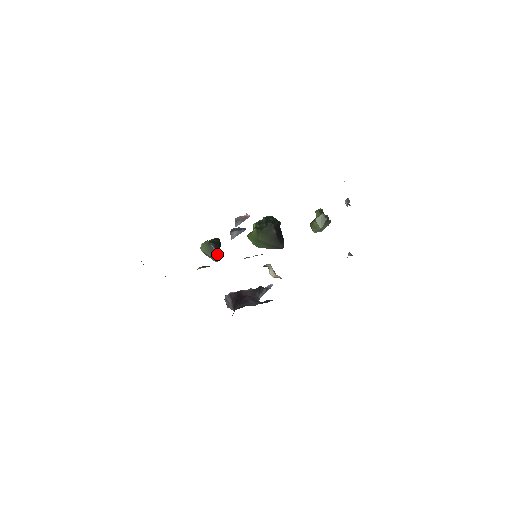
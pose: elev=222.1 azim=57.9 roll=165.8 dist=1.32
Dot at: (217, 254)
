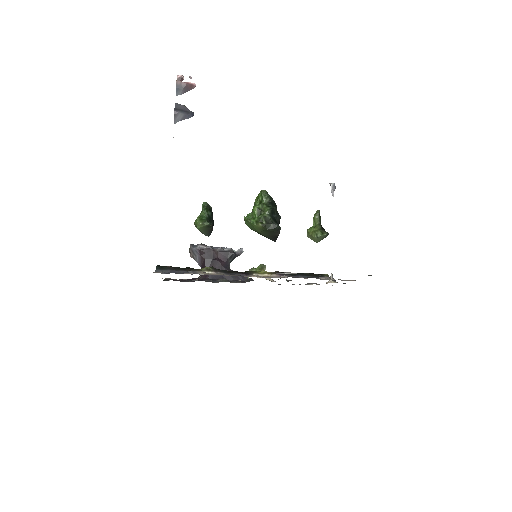
Dot at: occluded
